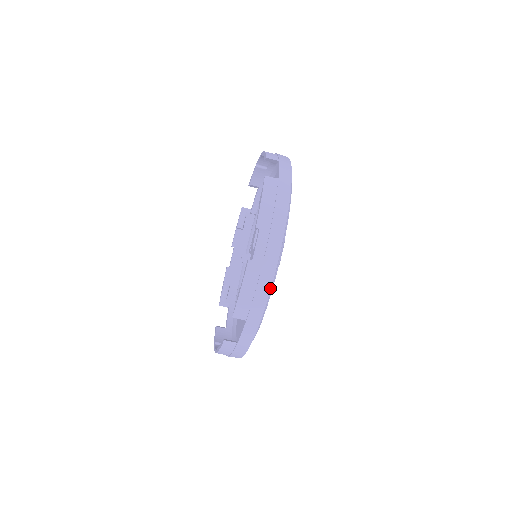
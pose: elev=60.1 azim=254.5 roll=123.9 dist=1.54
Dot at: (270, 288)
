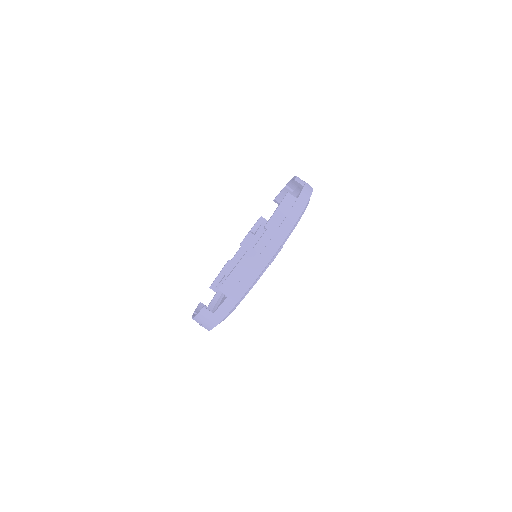
Dot at: (256, 278)
